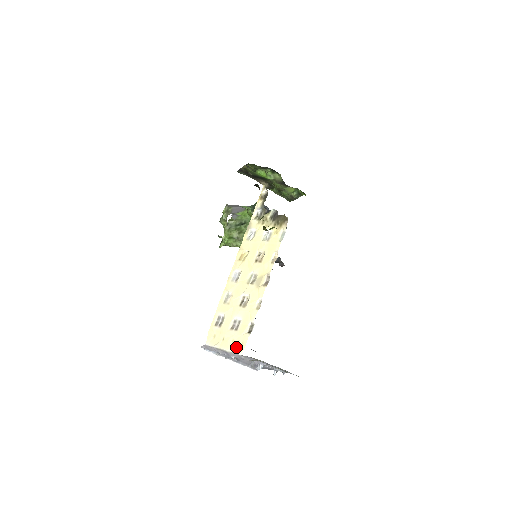
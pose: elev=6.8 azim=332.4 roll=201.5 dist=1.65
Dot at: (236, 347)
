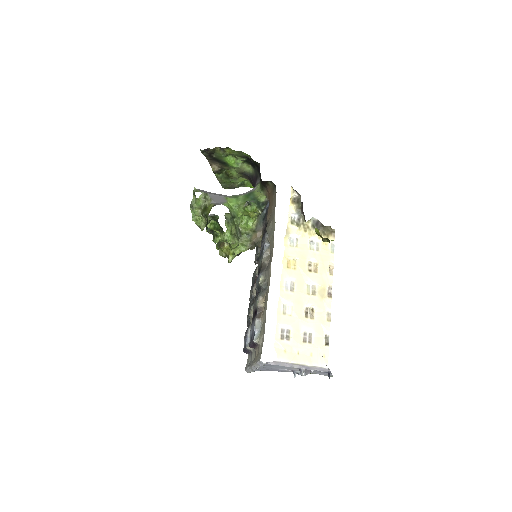
Dot at: (319, 361)
